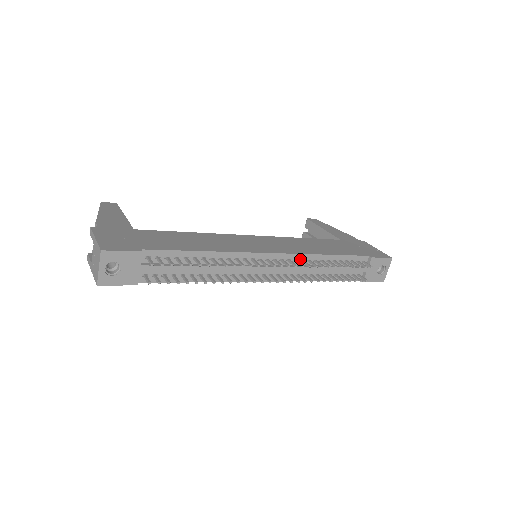
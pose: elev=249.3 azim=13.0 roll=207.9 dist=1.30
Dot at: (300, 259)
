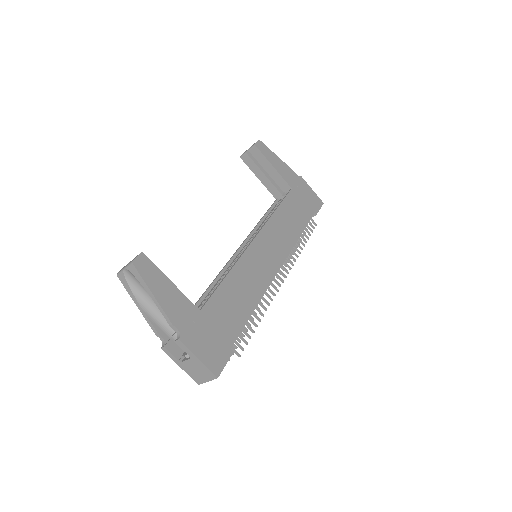
Dot at: occluded
